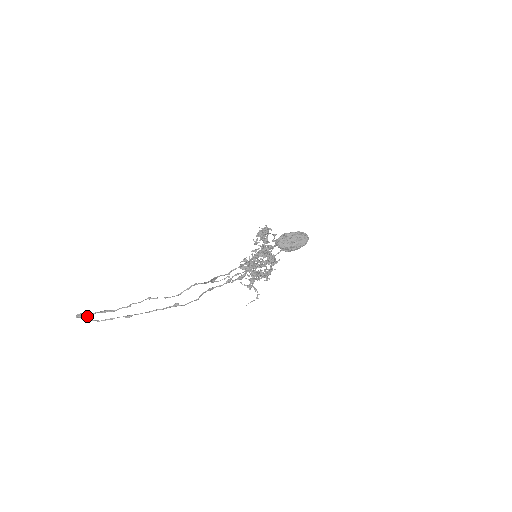
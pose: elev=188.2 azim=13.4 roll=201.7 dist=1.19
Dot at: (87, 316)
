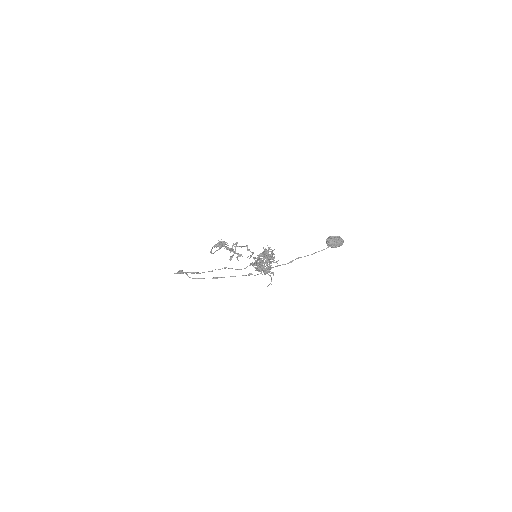
Dot at: (186, 273)
